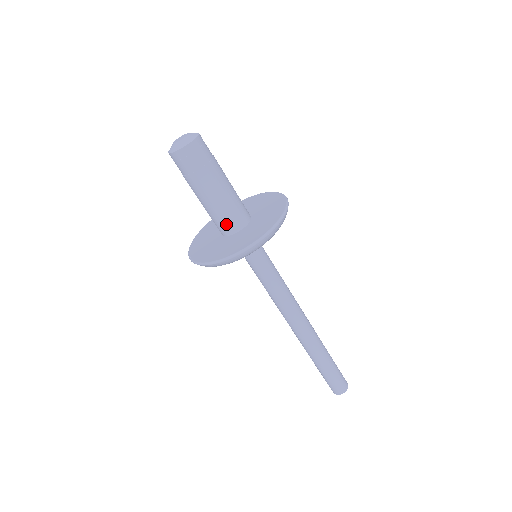
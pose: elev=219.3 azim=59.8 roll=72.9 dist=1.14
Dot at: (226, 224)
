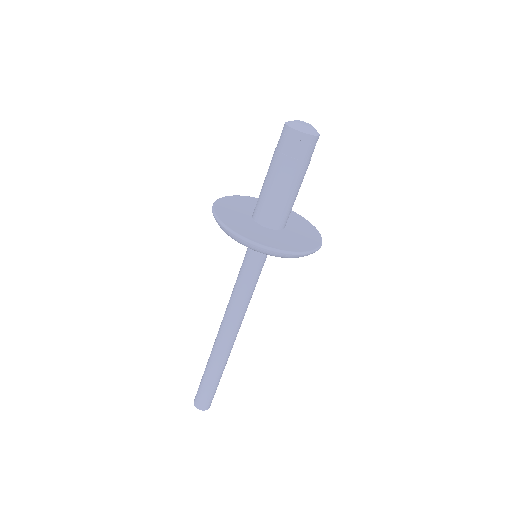
Dot at: (271, 216)
